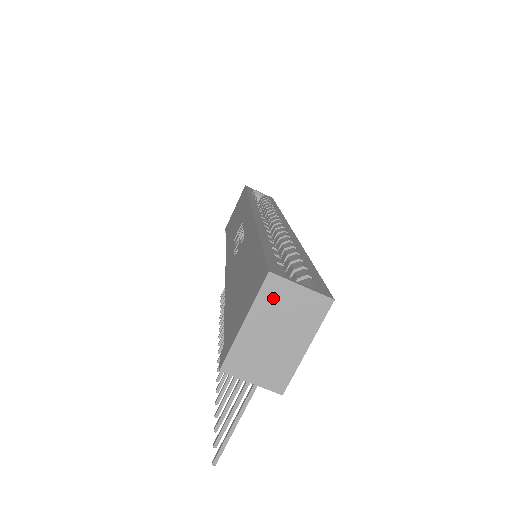
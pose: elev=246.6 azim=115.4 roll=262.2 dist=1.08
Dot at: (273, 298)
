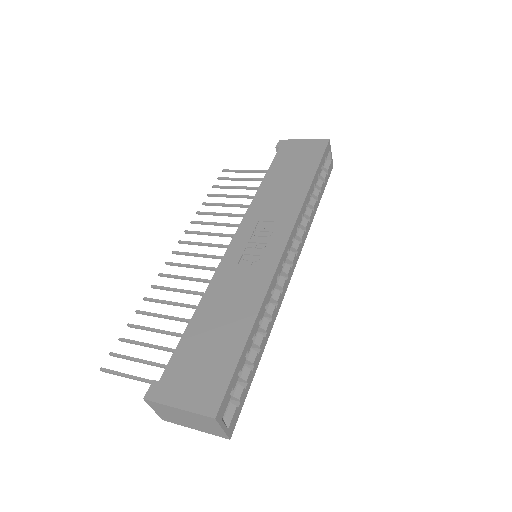
Dot at: (204, 419)
